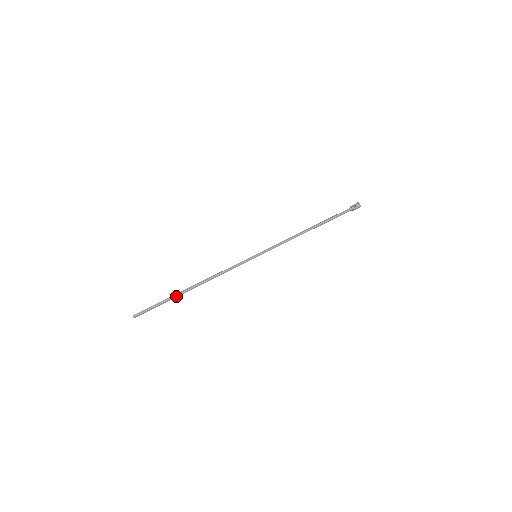
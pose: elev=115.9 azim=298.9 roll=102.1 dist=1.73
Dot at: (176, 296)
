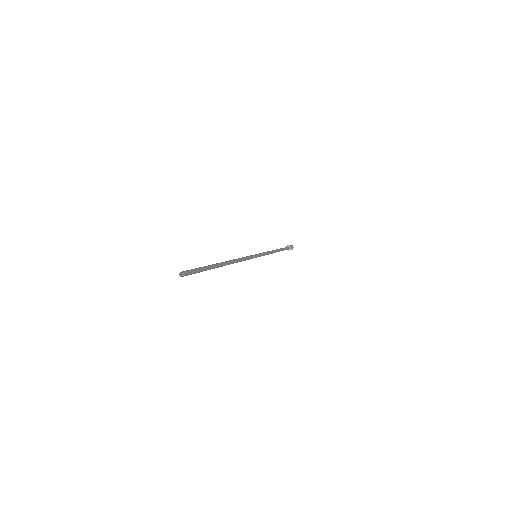
Dot at: (213, 265)
